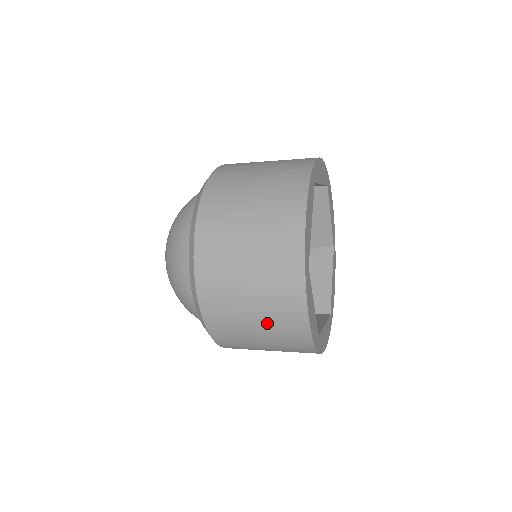
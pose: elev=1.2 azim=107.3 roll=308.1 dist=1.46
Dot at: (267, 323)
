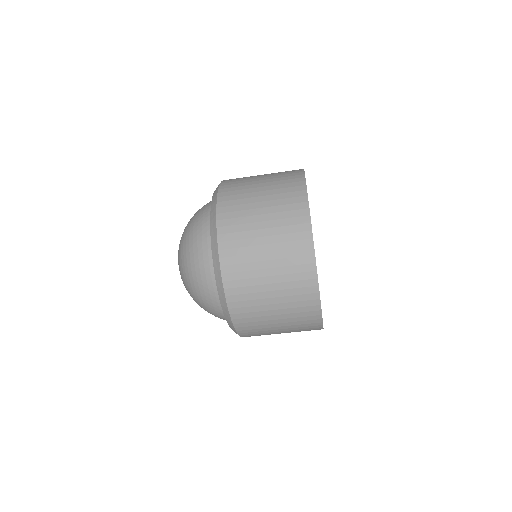
Dot at: (286, 311)
